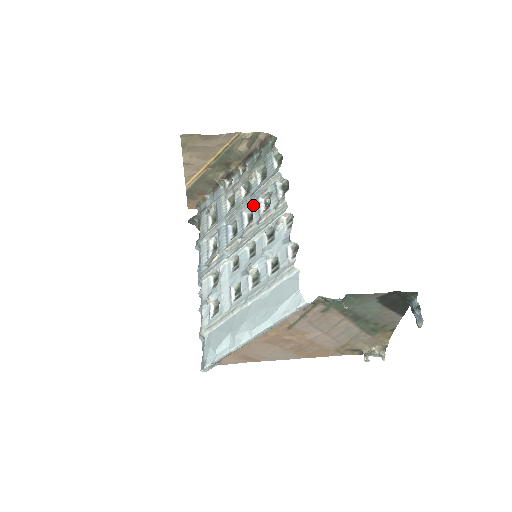
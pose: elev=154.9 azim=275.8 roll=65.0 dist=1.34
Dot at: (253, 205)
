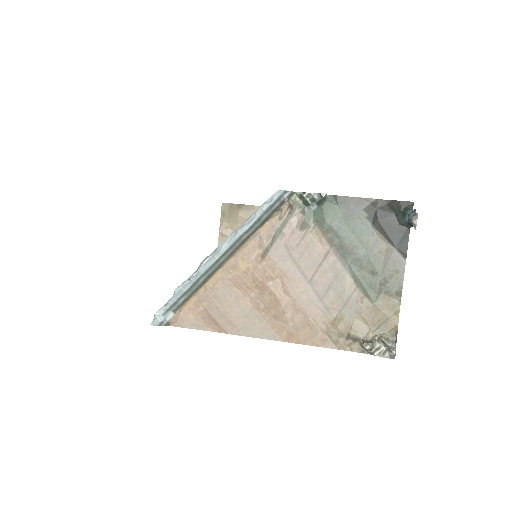
Dot at: occluded
